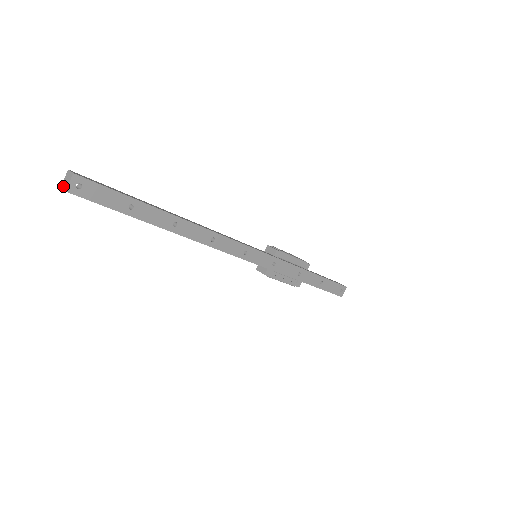
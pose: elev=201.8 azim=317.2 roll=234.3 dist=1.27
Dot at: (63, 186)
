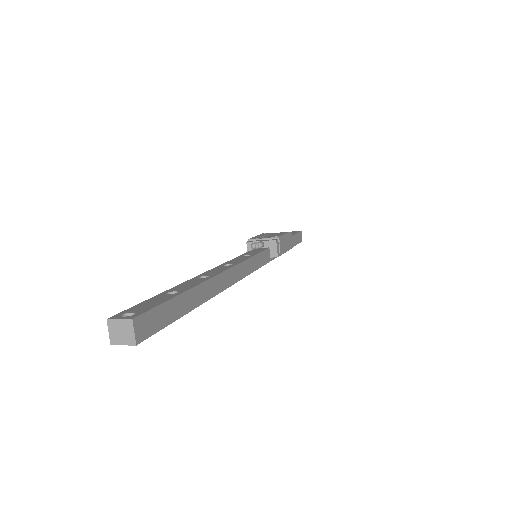
Dot at: (112, 329)
